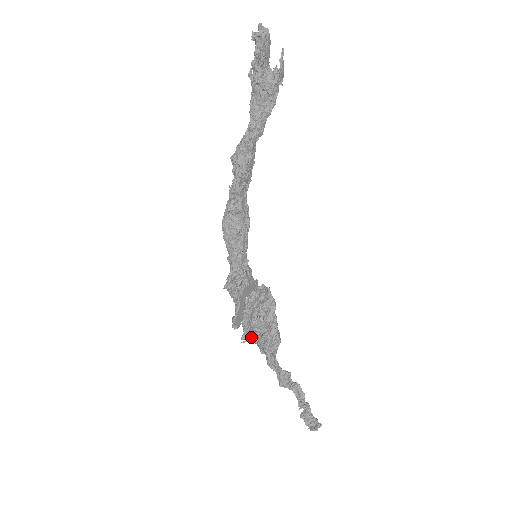
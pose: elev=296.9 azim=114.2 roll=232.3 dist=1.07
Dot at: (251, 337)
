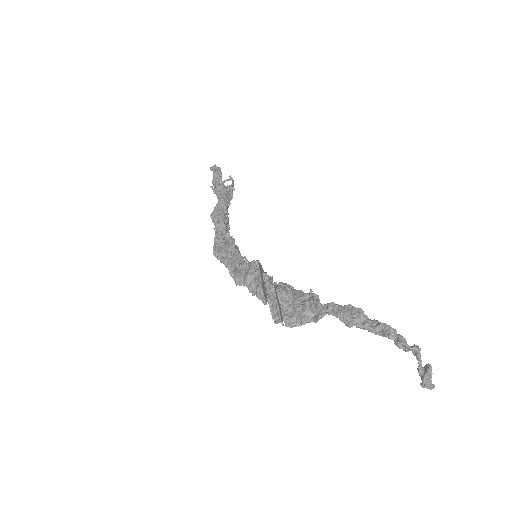
Dot at: (284, 315)
